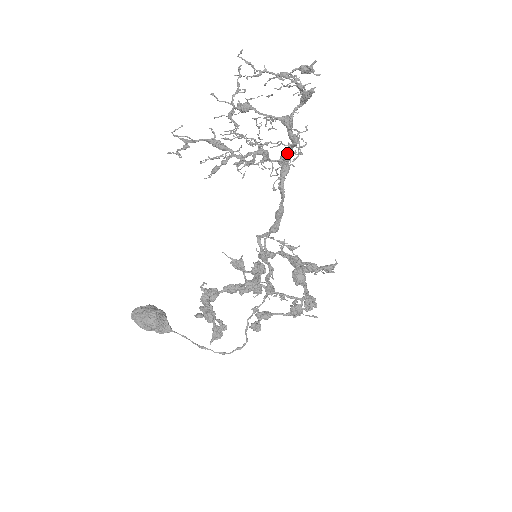
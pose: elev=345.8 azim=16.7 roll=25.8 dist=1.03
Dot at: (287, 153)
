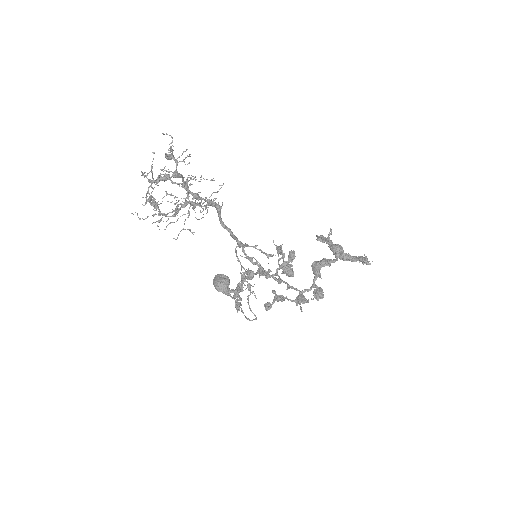
Dot at: (207, 201)
